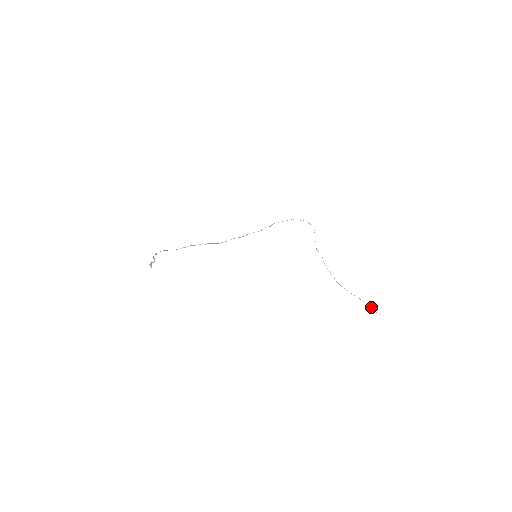
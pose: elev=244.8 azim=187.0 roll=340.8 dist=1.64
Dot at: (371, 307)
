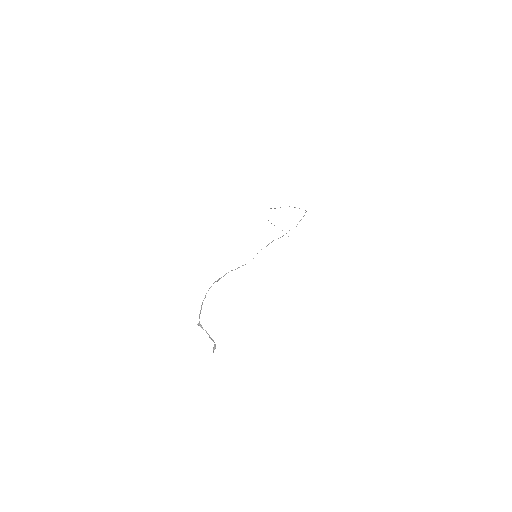
Dot at: occluded
